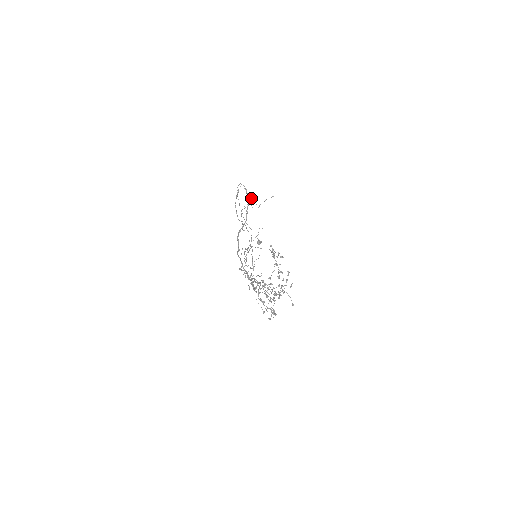
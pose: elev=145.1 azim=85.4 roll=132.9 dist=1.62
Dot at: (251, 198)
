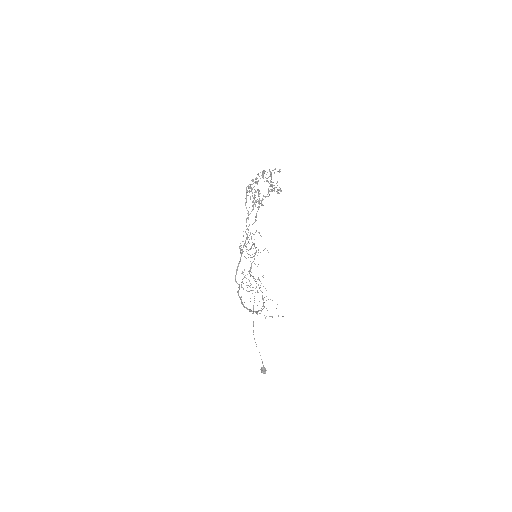
Dot at: occluded
